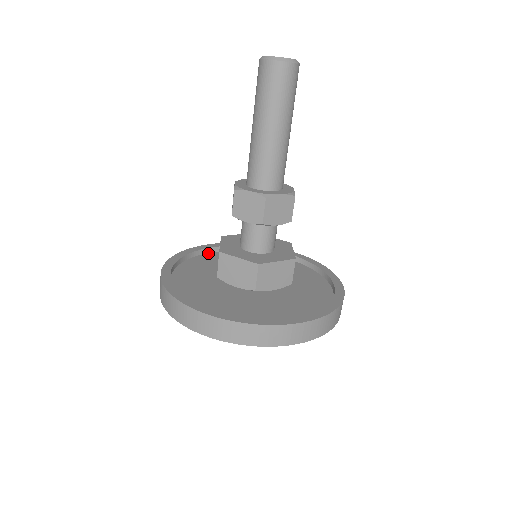
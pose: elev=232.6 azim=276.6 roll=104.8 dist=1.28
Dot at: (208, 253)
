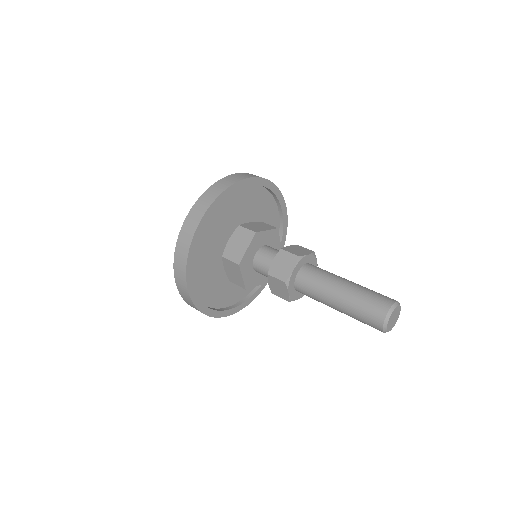
Dot at: occluded
